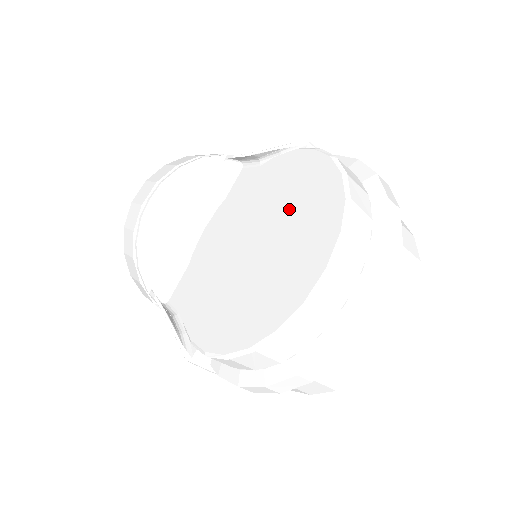
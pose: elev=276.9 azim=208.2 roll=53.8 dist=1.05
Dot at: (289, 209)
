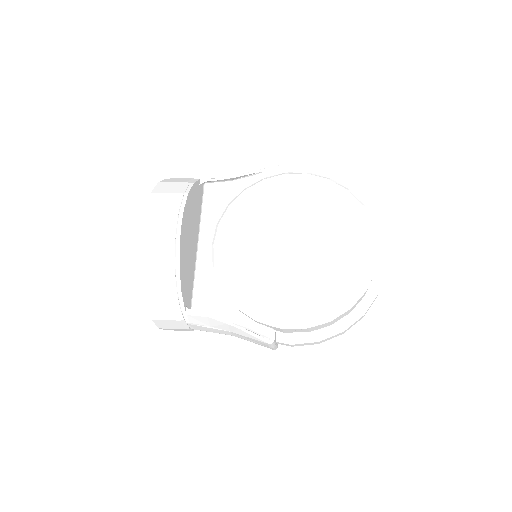
Dot at: (314, 216)
